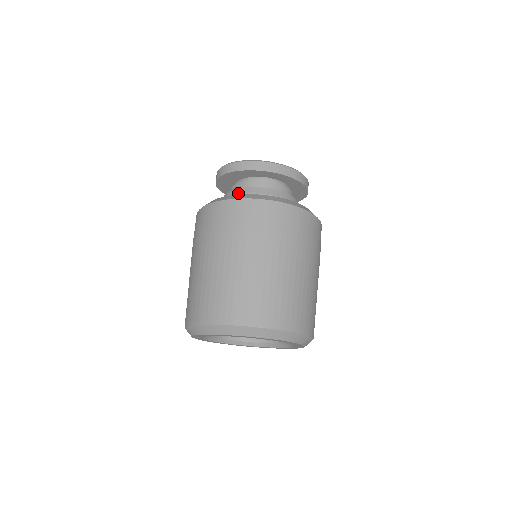
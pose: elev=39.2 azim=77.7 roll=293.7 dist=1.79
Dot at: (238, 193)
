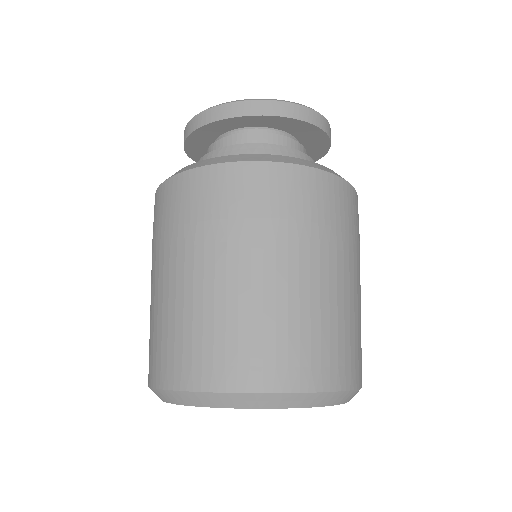
Dot at: occluded
